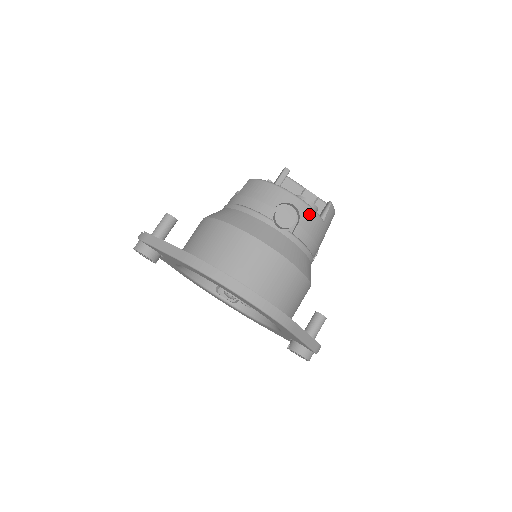
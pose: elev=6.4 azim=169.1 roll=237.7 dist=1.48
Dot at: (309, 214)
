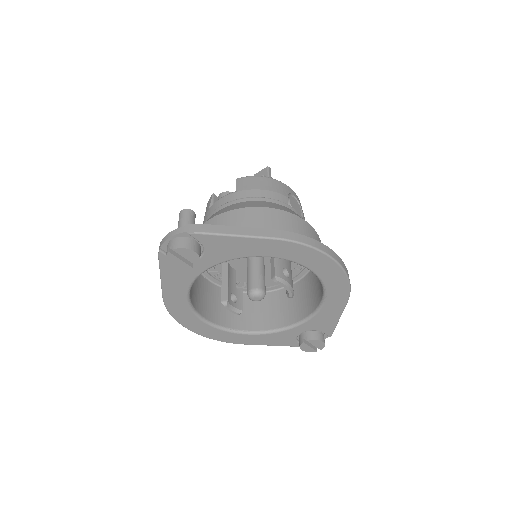
Dot at: occluded
